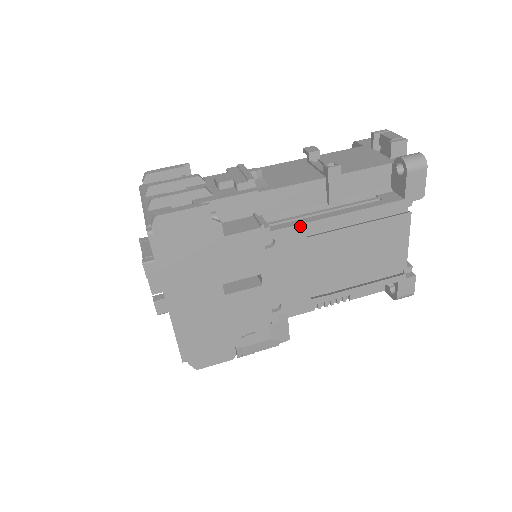
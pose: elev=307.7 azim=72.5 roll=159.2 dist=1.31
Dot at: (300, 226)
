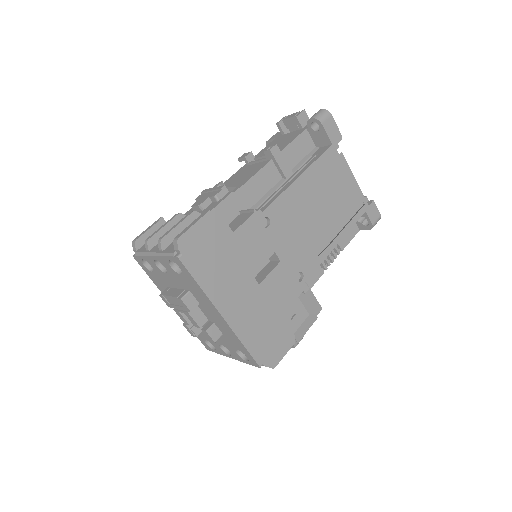
Dot at: (279, 198)
